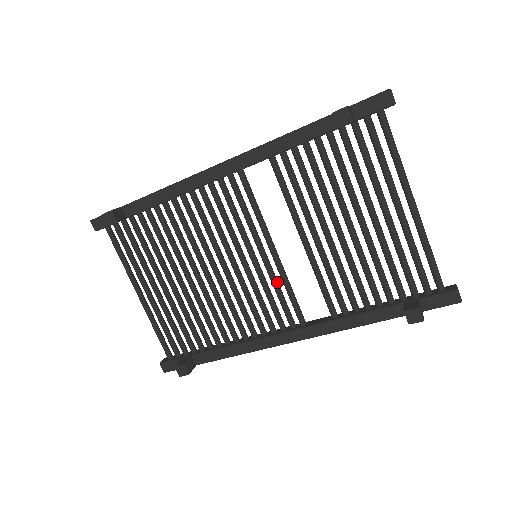
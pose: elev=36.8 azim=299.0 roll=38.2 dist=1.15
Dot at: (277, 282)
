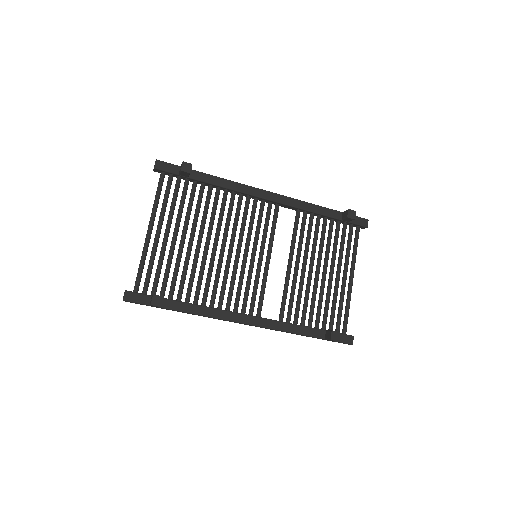
Dot at: occluded
